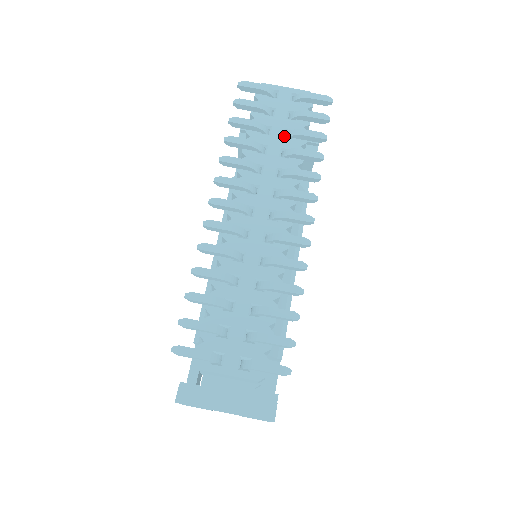
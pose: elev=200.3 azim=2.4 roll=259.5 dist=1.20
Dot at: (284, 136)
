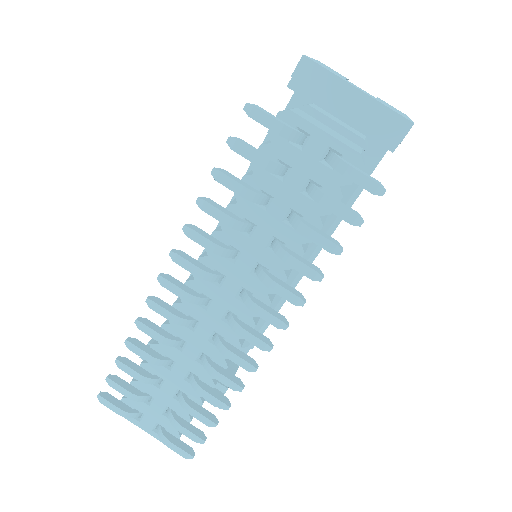
Dot at: (286, 218)
